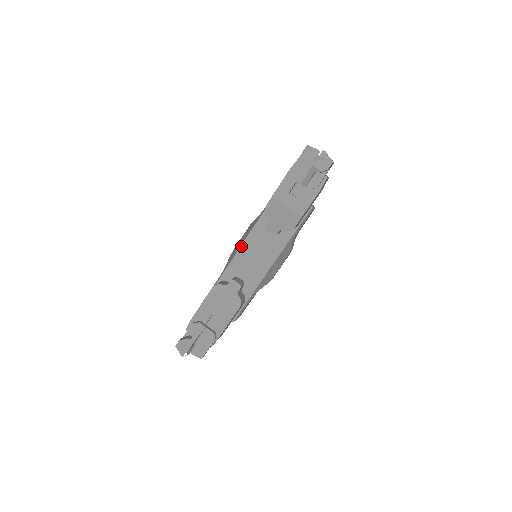
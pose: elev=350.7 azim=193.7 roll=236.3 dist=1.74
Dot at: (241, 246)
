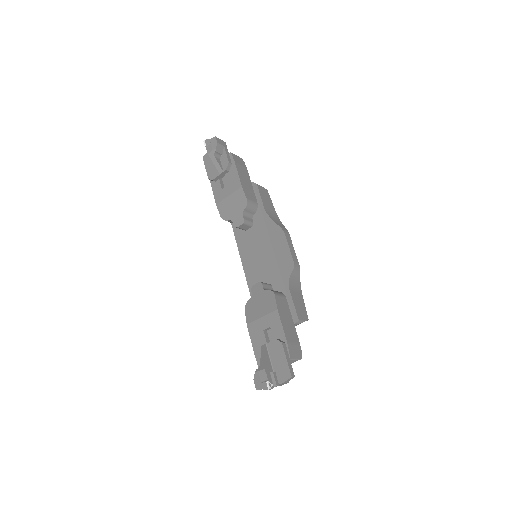
Dot at: (243, 266)
